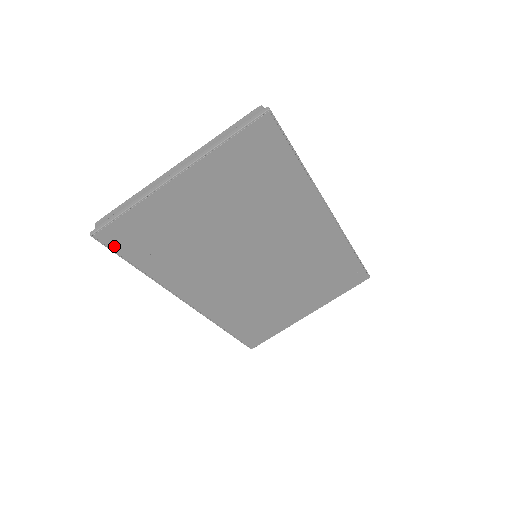
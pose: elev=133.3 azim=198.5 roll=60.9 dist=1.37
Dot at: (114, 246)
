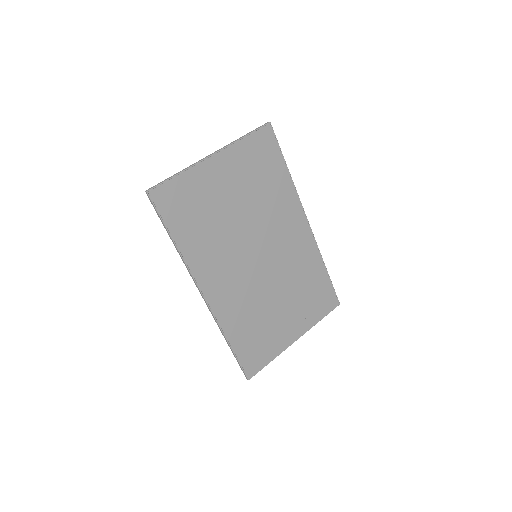
Dot at: (160, 207)
